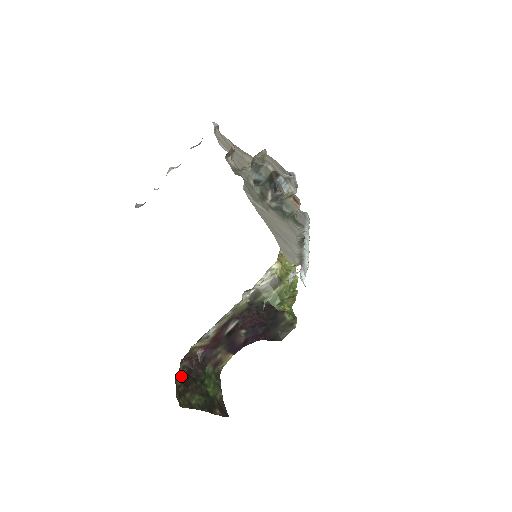
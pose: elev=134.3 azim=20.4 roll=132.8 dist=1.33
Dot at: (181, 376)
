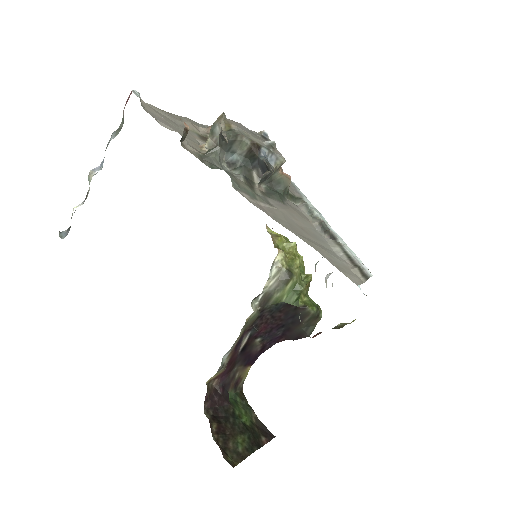
Dot at: (212, 425)
